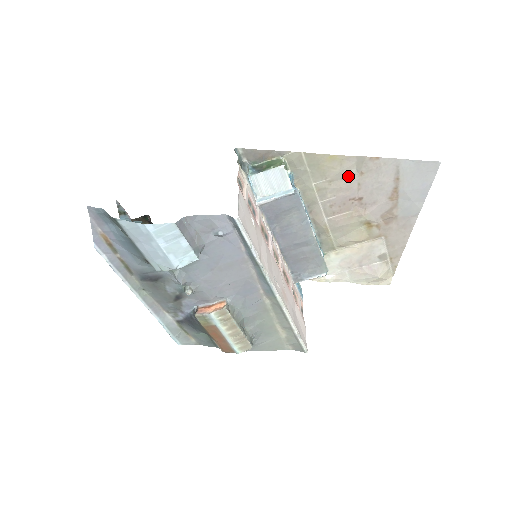
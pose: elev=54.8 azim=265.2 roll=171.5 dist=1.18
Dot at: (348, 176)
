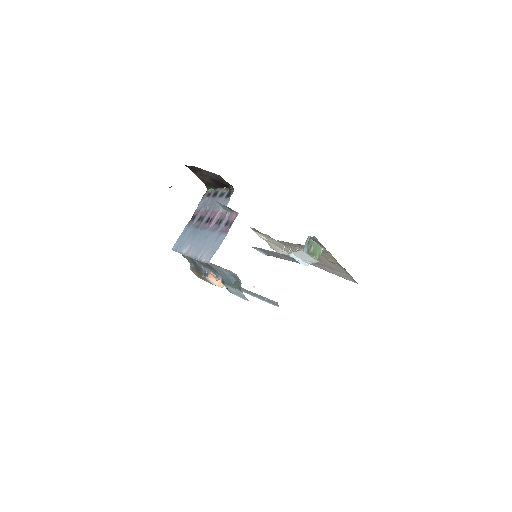
Dot at: occluded
